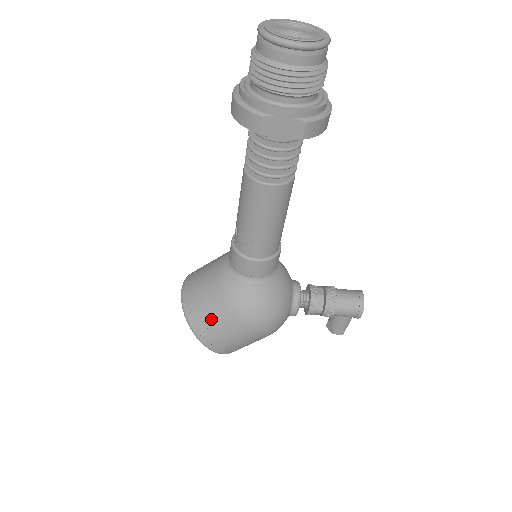
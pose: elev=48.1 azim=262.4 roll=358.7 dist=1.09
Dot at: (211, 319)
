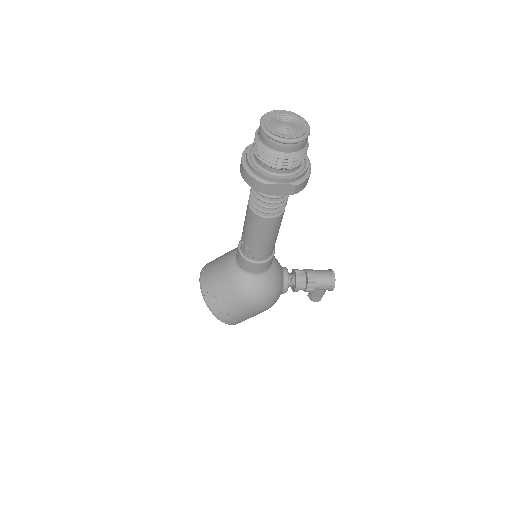
Dot at: (226, 304)
